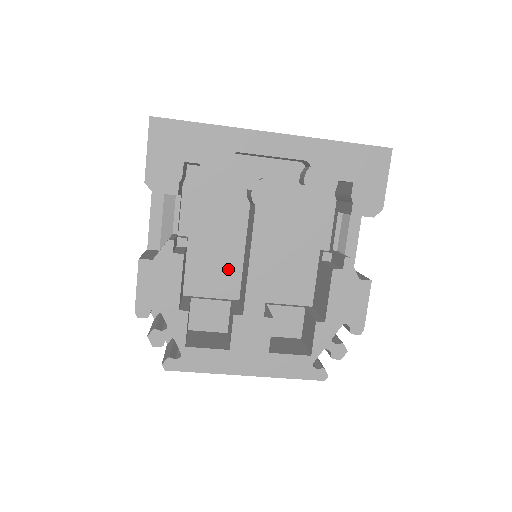
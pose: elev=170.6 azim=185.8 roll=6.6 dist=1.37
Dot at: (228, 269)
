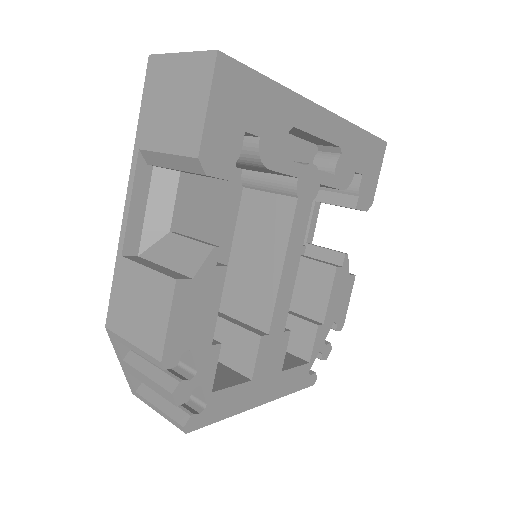
Dot at: occluded
